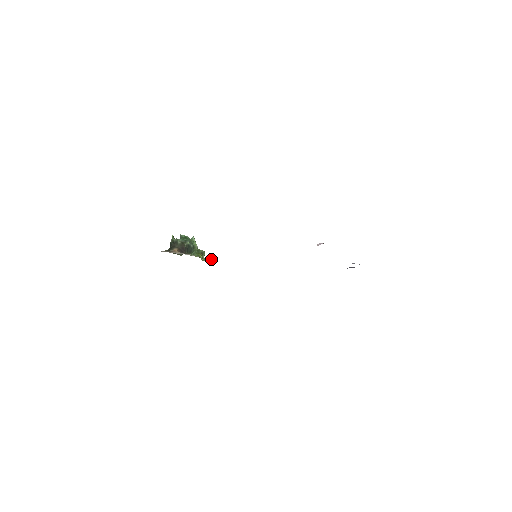
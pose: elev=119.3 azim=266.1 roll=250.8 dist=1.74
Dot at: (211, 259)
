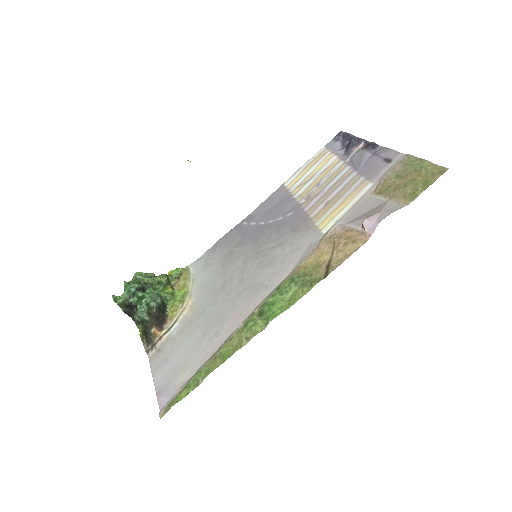
Dot at: (177, 270)
